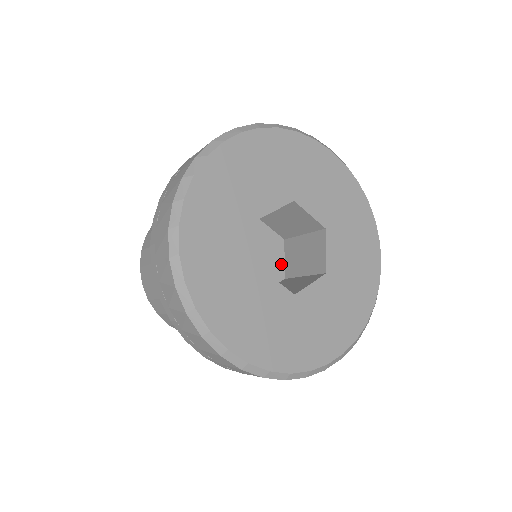
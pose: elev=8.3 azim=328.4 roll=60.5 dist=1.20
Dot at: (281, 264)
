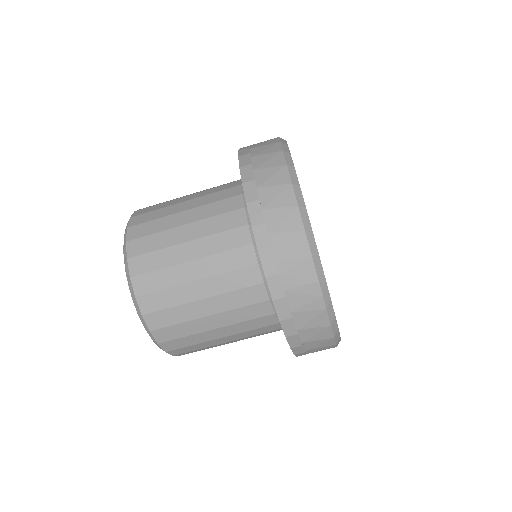
Dot at: occluded
